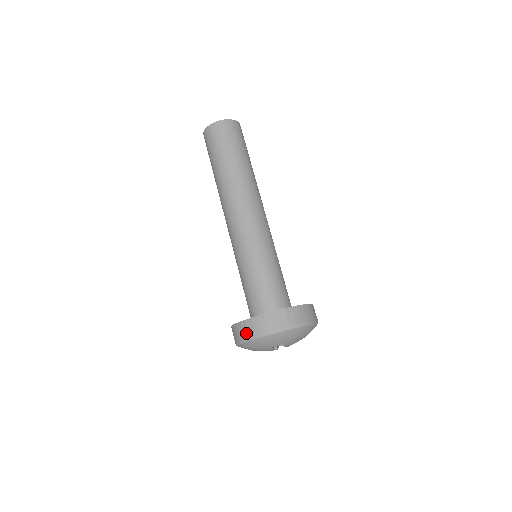
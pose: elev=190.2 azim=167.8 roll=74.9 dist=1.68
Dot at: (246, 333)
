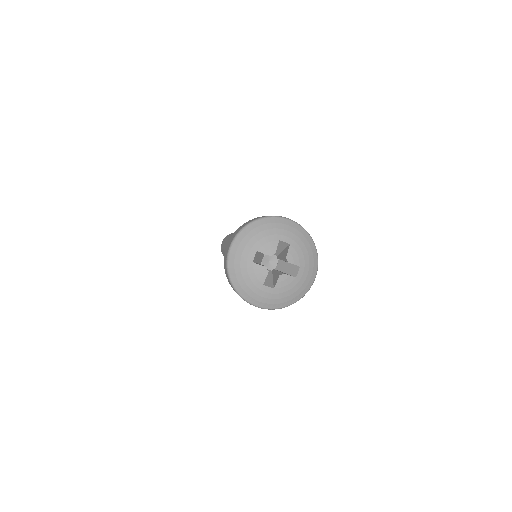
Dot at: (226, 272)
